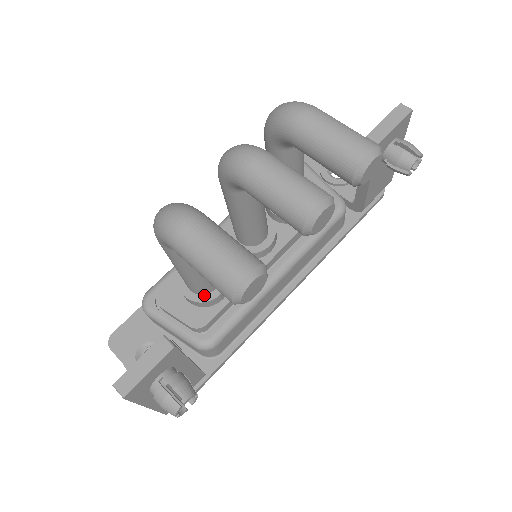
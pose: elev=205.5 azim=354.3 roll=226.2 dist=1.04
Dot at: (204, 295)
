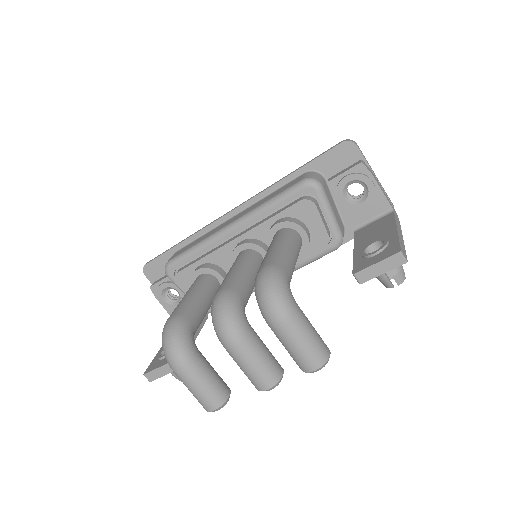
Dot at: occluded
